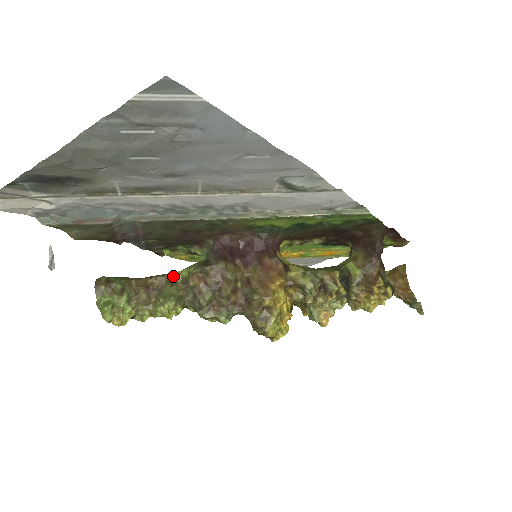
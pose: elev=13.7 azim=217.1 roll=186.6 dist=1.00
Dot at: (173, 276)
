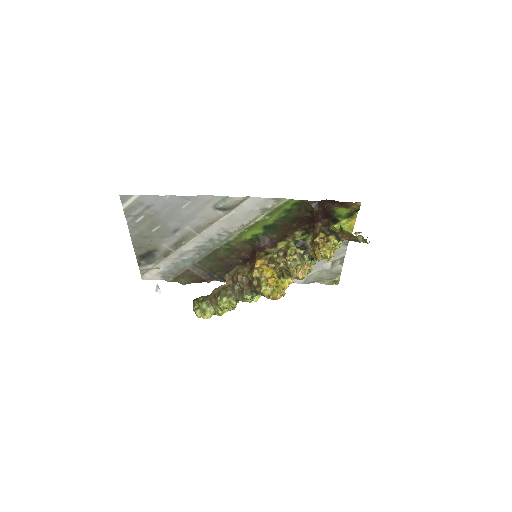
Dot at: (225, 285)
